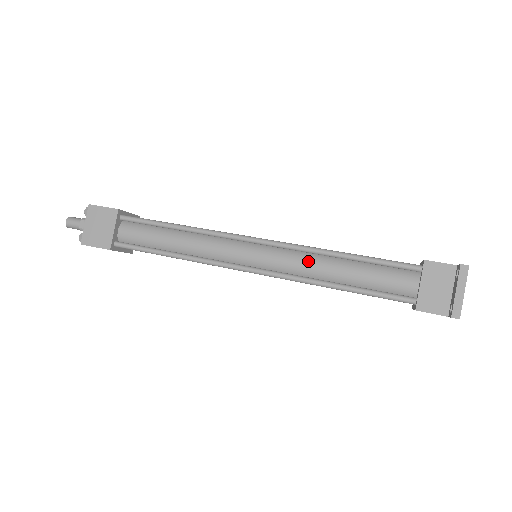
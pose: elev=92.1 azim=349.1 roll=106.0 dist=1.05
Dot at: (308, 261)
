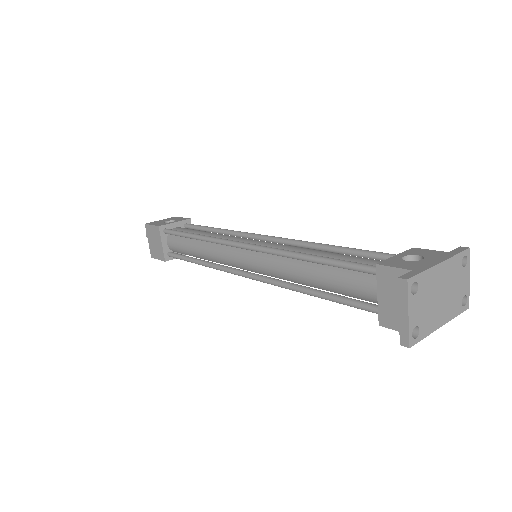
Dot at: (283, 265)
